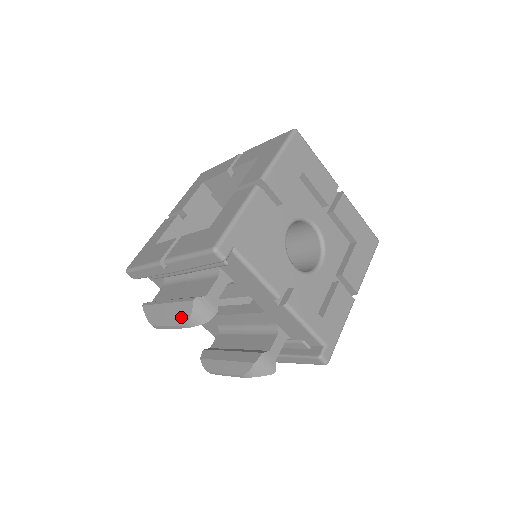
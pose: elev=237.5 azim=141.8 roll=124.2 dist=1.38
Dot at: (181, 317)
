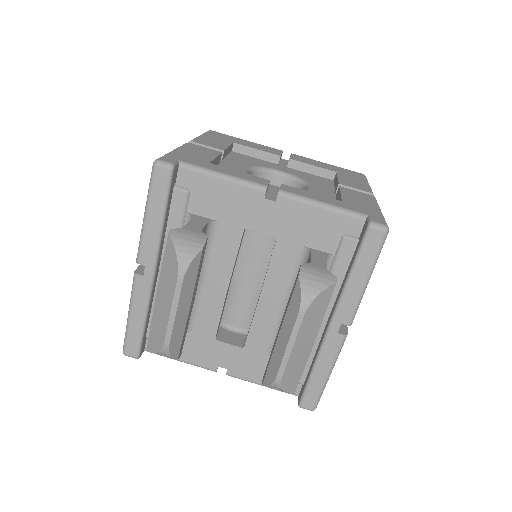
Dot at: (171, 272)
